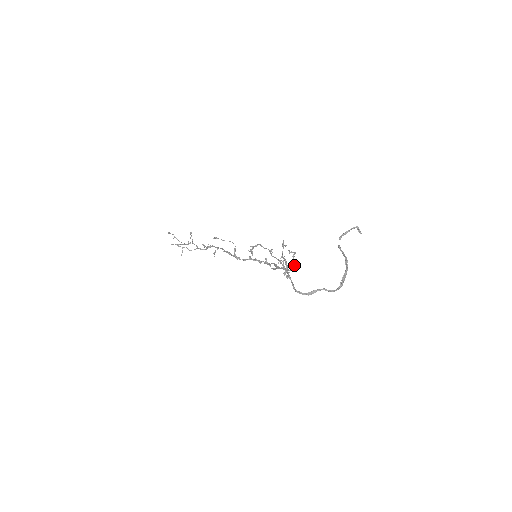
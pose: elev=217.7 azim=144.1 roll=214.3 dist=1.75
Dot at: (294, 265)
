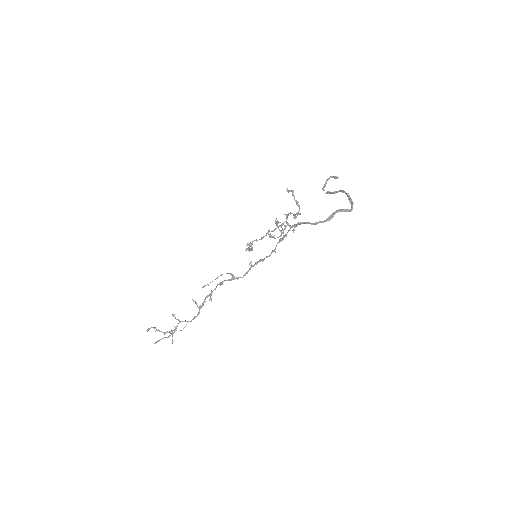
Dot at: occluded
